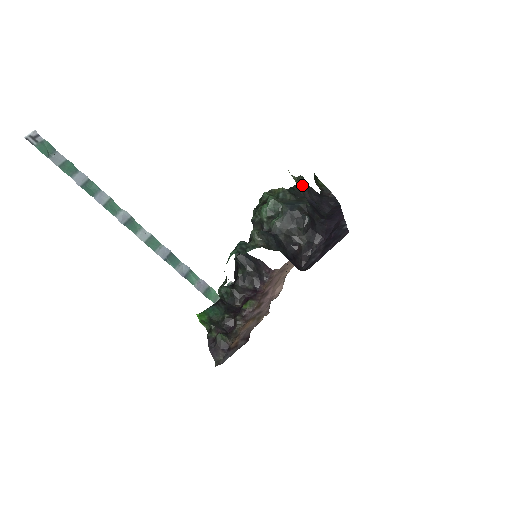
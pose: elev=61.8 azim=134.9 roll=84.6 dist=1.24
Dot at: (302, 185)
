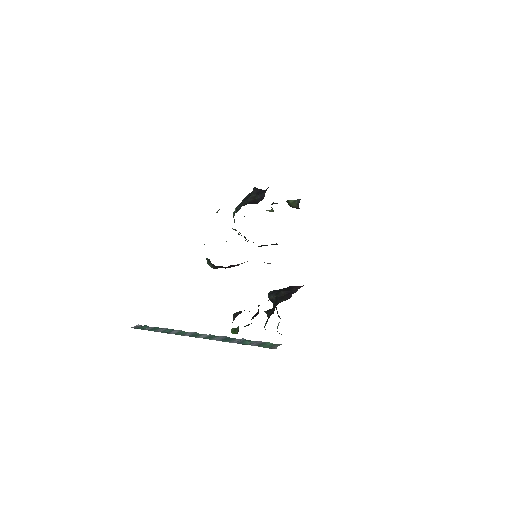
Dot at: occluded
